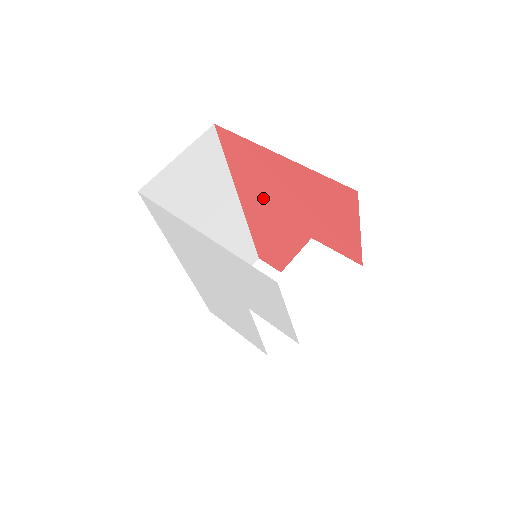
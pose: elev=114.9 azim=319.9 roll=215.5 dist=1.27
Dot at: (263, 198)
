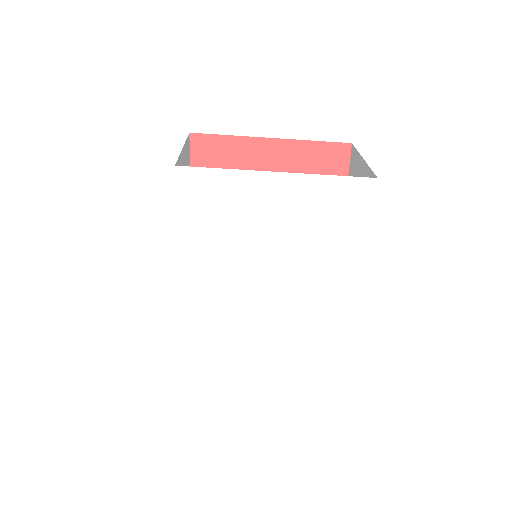
Dot at: occluded
